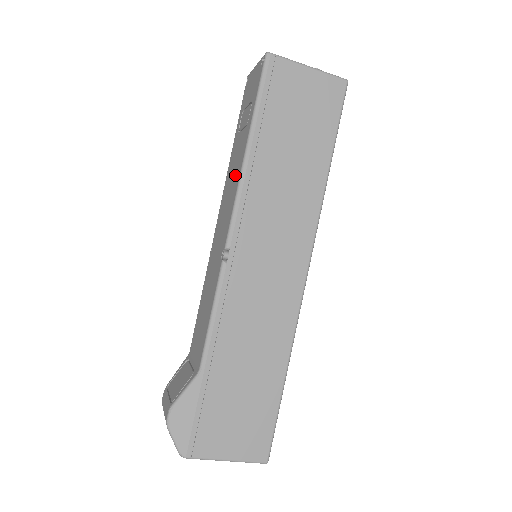
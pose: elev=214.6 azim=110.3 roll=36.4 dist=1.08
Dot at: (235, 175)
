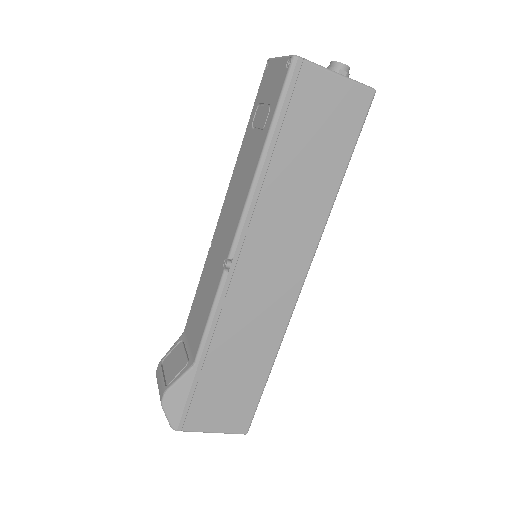
Dot at: (244, 181)
